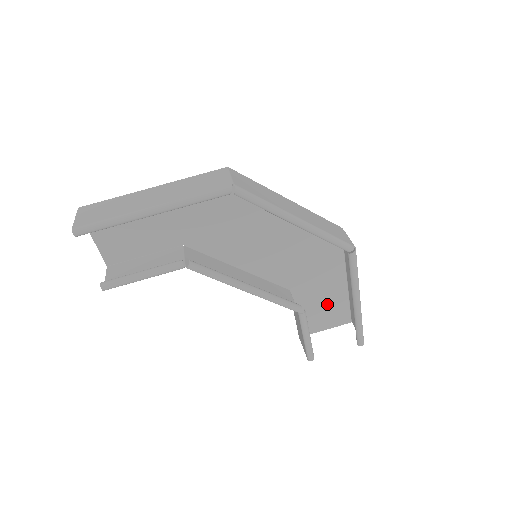
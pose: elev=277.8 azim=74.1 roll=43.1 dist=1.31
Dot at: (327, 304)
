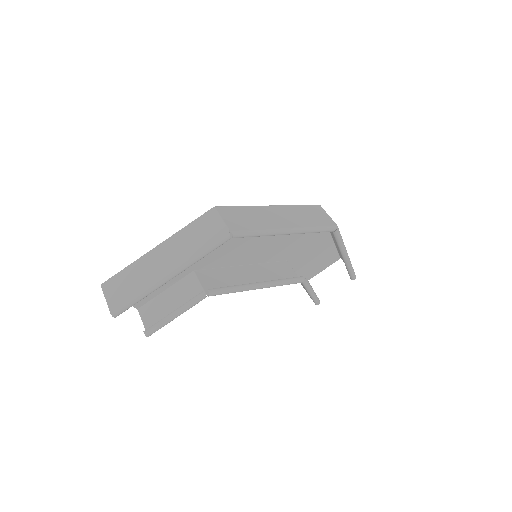
Dot at: (319, 256)
